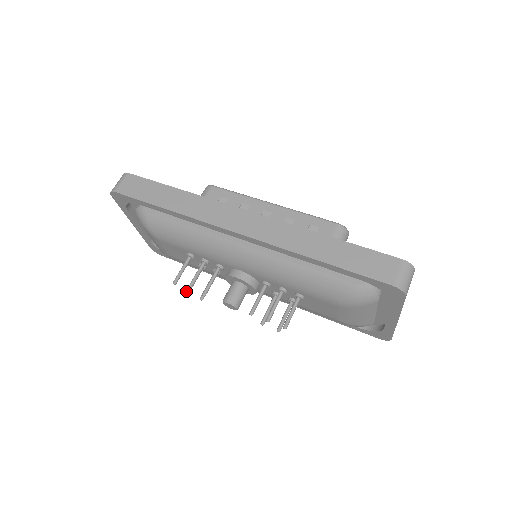
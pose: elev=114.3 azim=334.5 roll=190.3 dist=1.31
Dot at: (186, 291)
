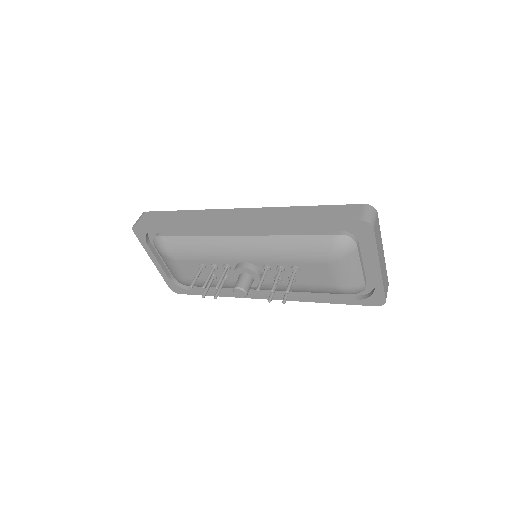
Dot at: (202, 295)
